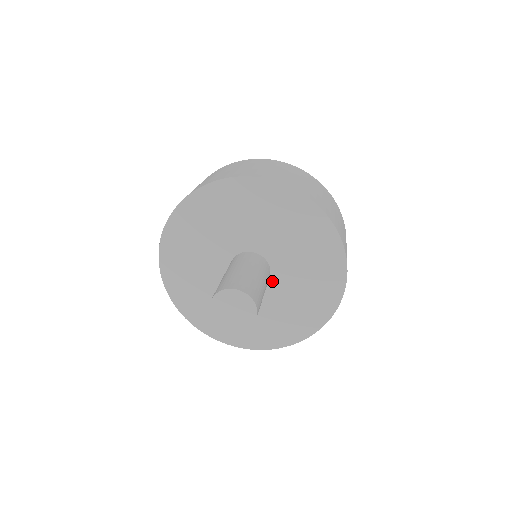
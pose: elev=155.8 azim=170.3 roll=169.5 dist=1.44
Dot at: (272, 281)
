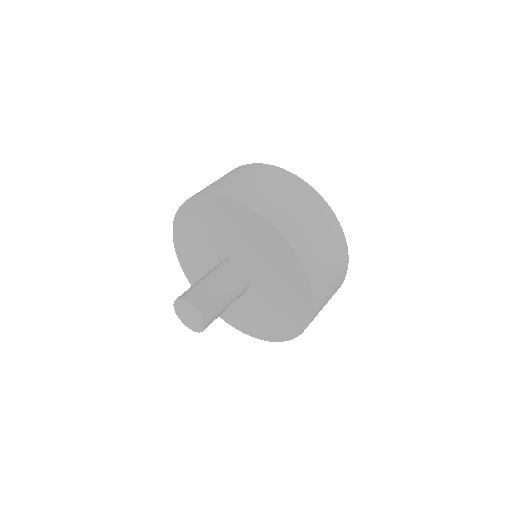
Dot at: (255, 280)
